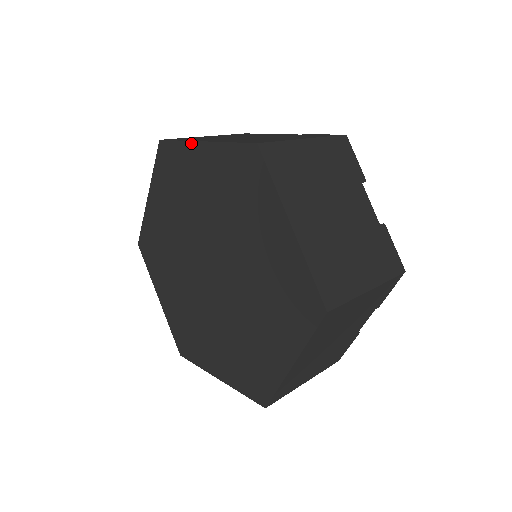
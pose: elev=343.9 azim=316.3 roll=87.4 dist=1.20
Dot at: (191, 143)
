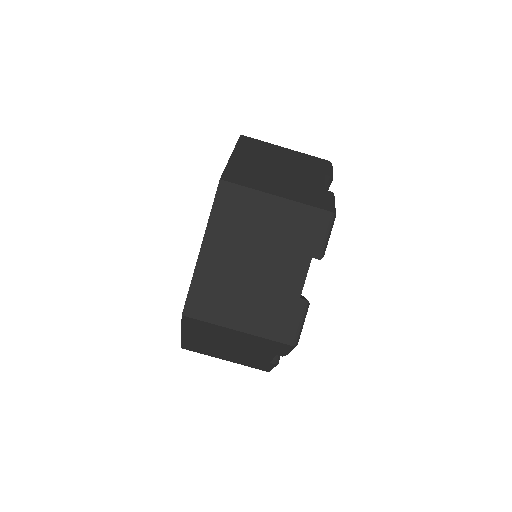
Dot at: occluded
